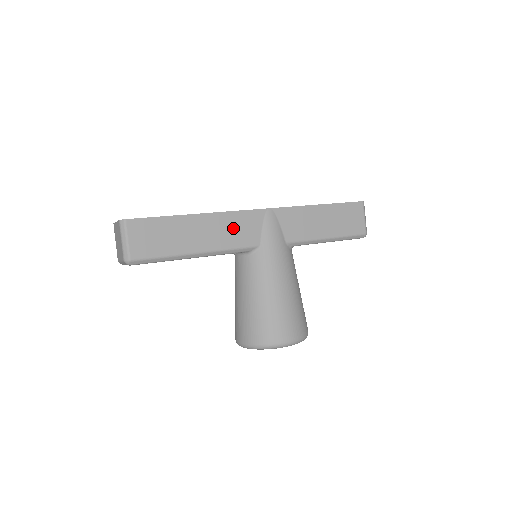
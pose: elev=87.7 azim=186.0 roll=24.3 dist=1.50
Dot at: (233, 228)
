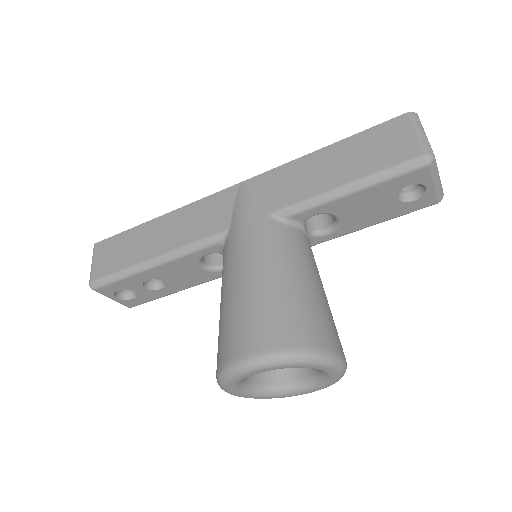
Dot at: (197, 219)
